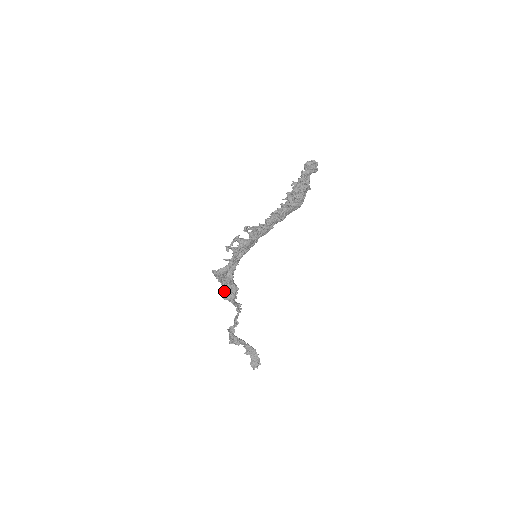
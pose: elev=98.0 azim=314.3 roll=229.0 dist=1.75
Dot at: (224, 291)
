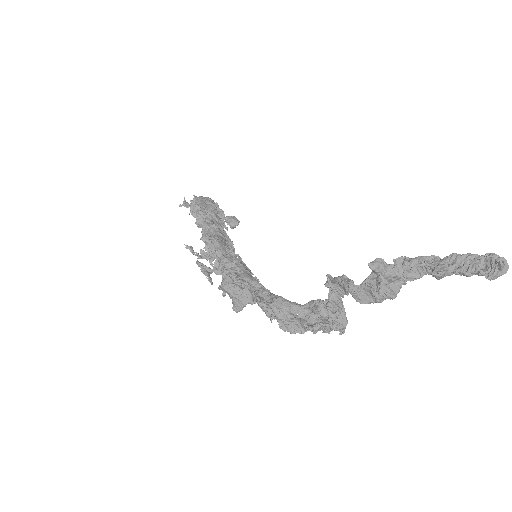
Dot at: (315, 326)
